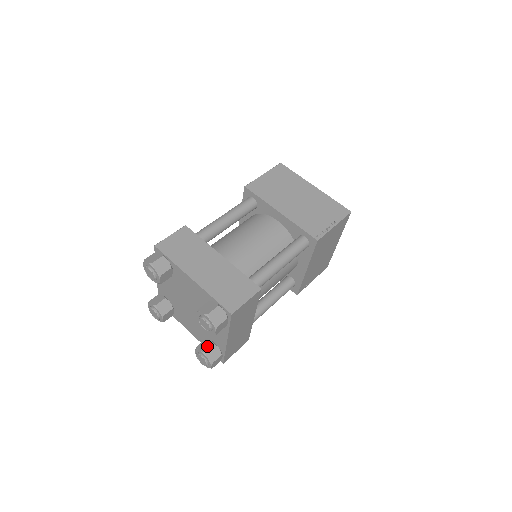
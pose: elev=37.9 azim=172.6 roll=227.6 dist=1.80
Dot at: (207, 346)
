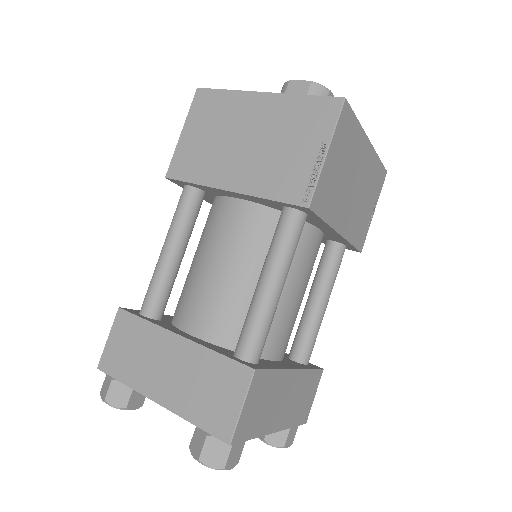
Dot at: occluded
